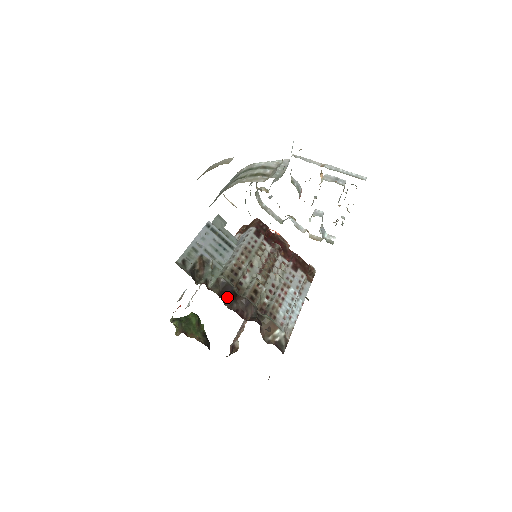
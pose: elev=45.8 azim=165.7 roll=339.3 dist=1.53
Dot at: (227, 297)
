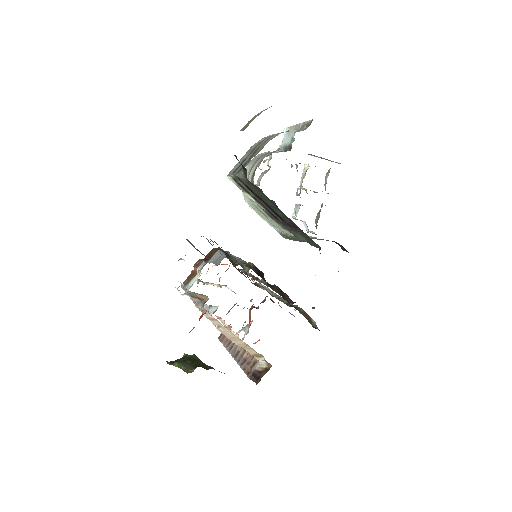
Dot at: (265, 281)
